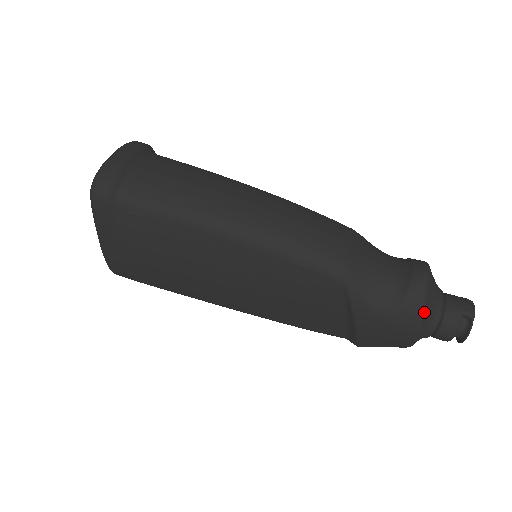
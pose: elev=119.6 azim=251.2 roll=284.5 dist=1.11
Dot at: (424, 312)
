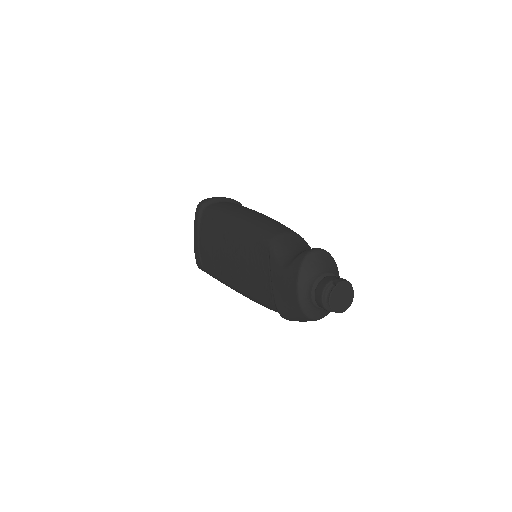
Dot at: (302, 268)
